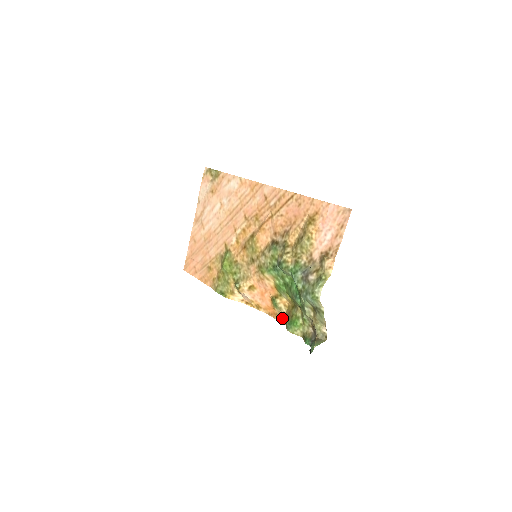
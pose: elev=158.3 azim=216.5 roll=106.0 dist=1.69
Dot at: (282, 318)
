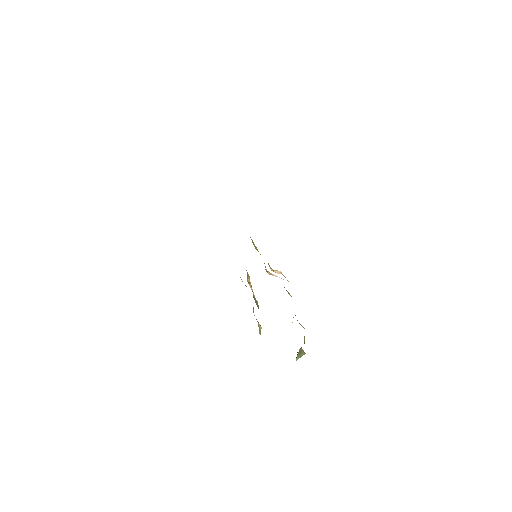
Dot at: occluded
